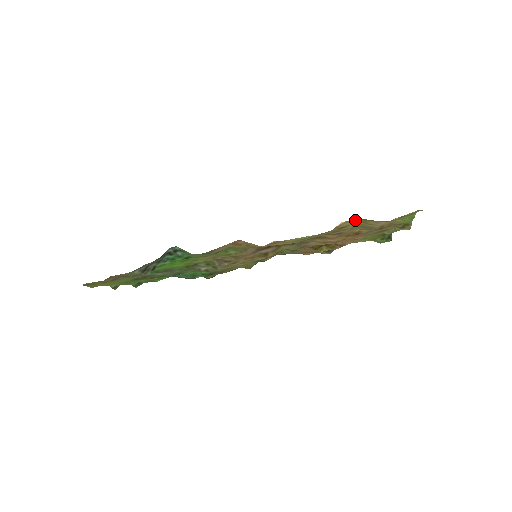
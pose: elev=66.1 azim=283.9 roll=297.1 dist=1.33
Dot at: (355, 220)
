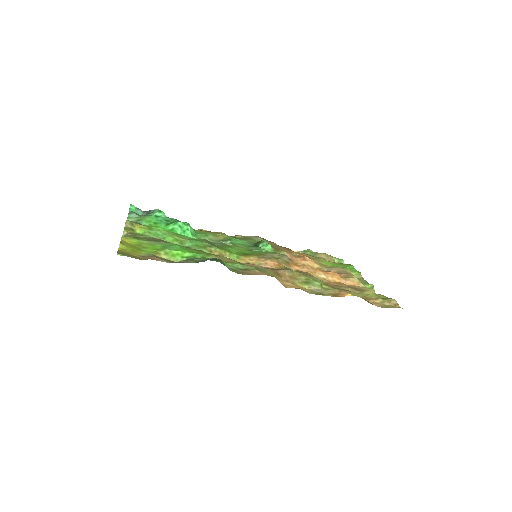
Dot at: (358, 295)
